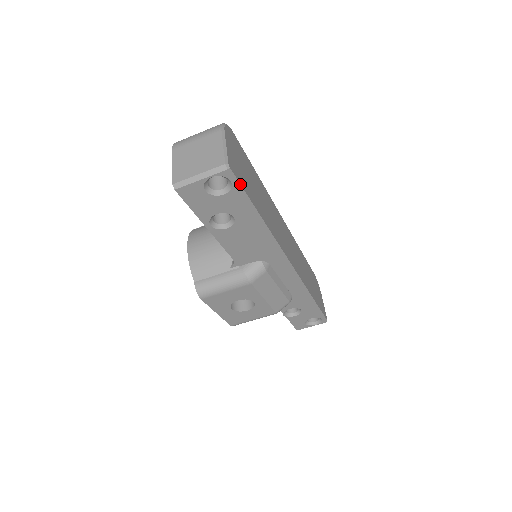
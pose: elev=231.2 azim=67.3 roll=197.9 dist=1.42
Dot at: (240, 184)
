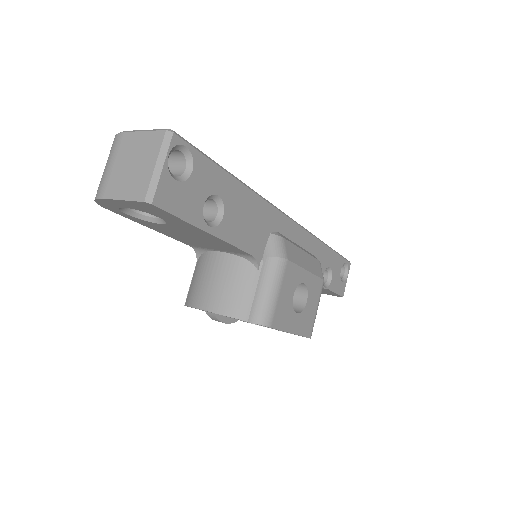
Dot at: (194, 147)
